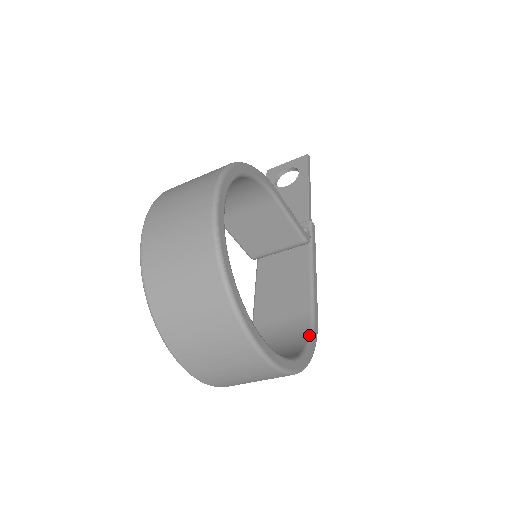
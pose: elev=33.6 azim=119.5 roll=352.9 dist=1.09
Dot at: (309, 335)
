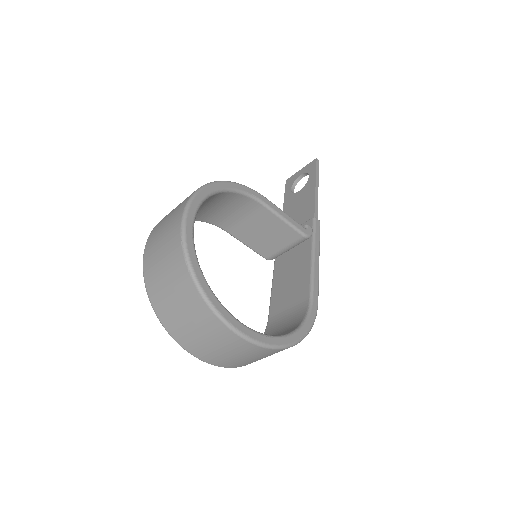
Dot at: (305, 317)
